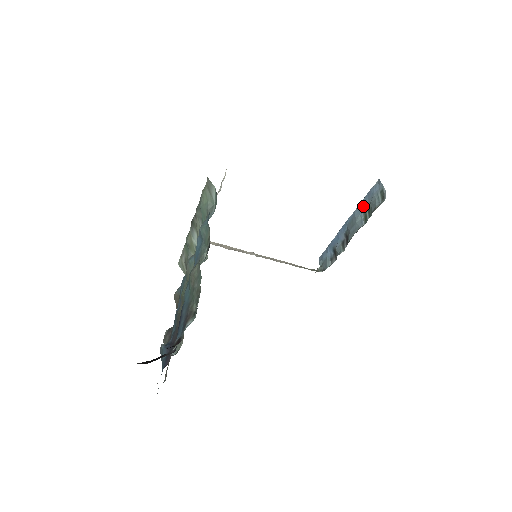
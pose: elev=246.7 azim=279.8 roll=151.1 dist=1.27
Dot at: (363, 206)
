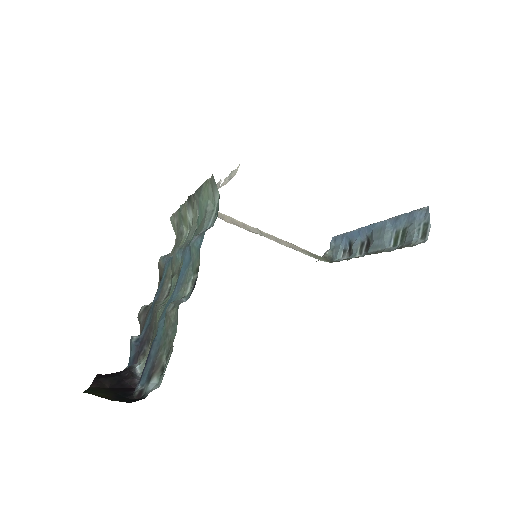
Dot at: (398, 223)
